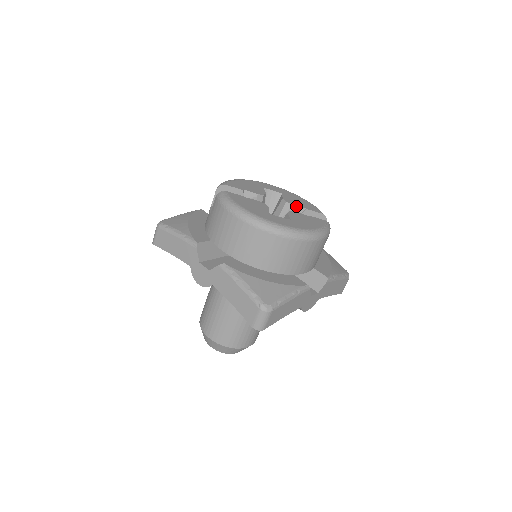
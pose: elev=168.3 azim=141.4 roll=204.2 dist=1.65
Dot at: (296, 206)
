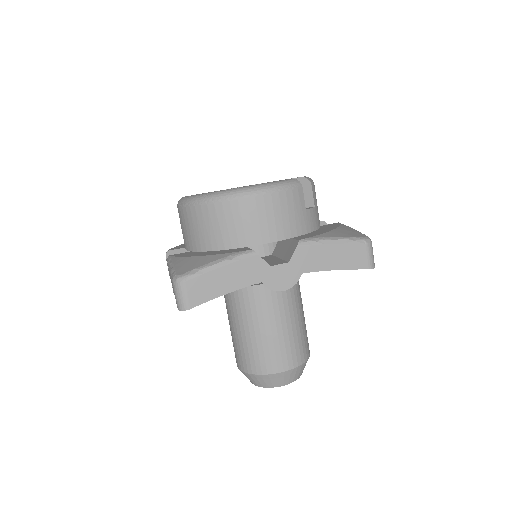
Dot at: occluded
